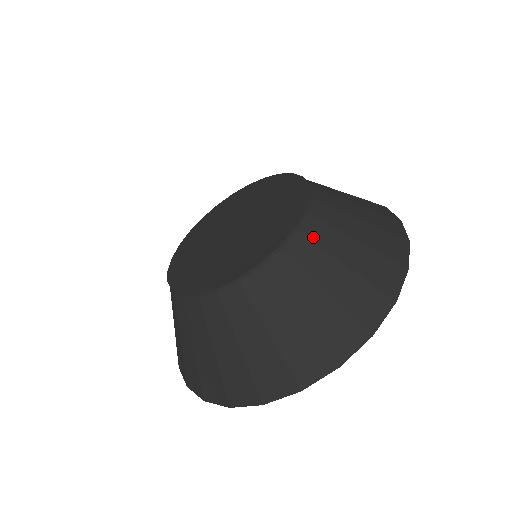
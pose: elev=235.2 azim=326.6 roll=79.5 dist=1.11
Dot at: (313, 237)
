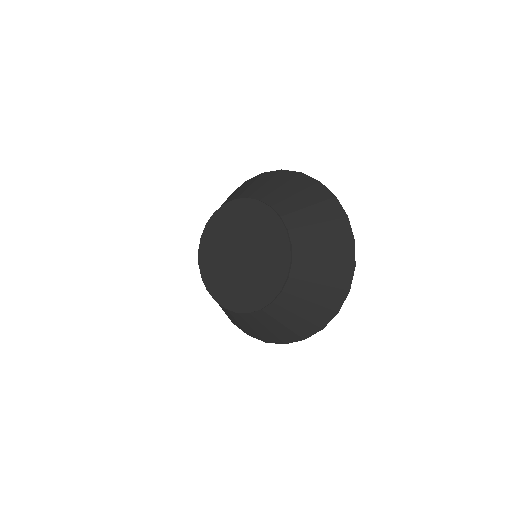
Dot at: (292, 292)
